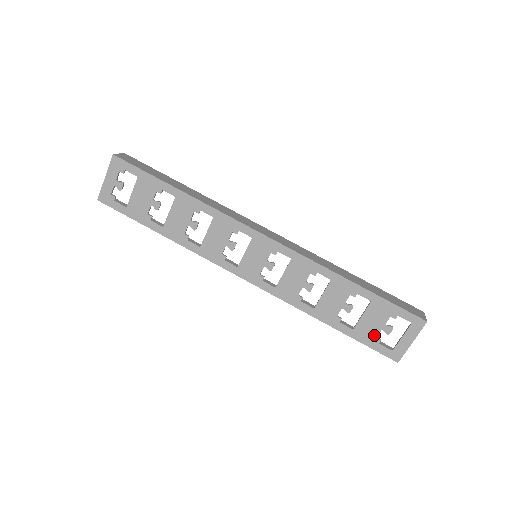
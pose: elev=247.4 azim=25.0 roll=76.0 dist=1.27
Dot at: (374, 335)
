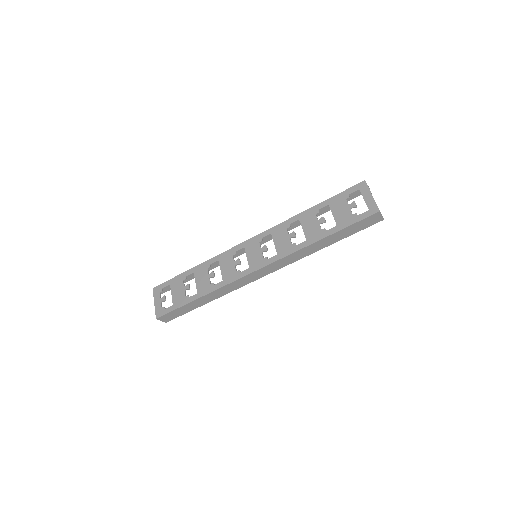
Dot at: (350, 215)
